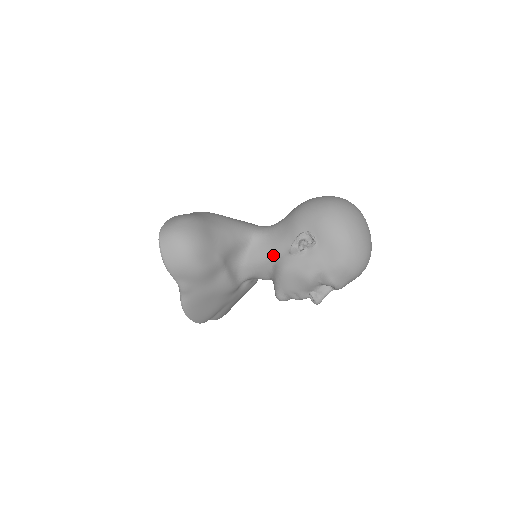
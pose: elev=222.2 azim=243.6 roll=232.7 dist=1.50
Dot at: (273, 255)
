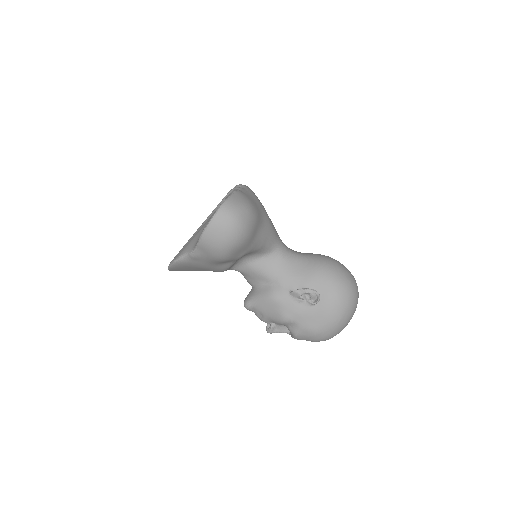
Dot at: (276, 279)
